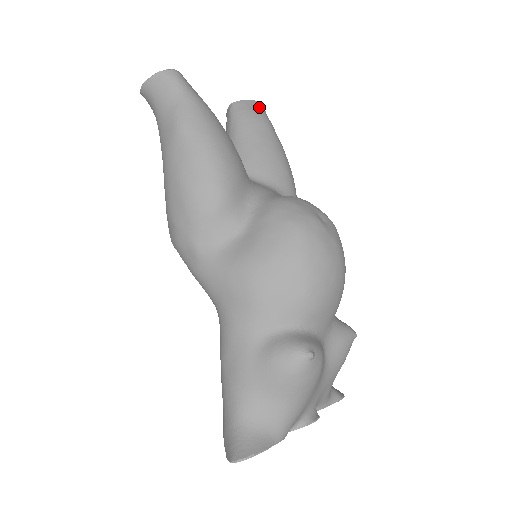
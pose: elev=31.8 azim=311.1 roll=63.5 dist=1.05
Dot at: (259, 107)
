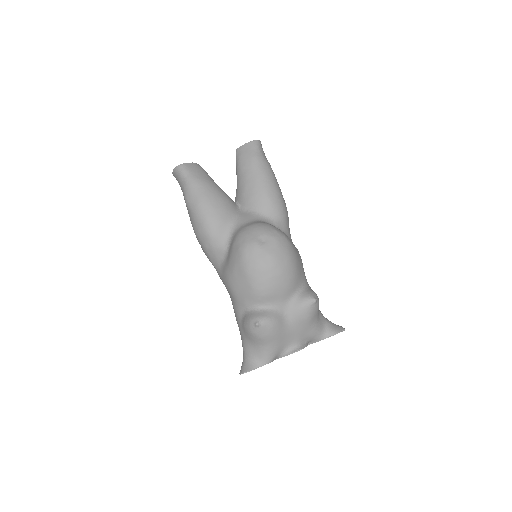
Dot at: (251, 147)
